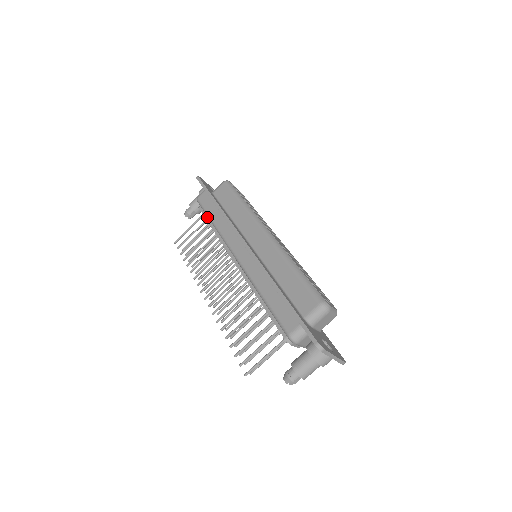
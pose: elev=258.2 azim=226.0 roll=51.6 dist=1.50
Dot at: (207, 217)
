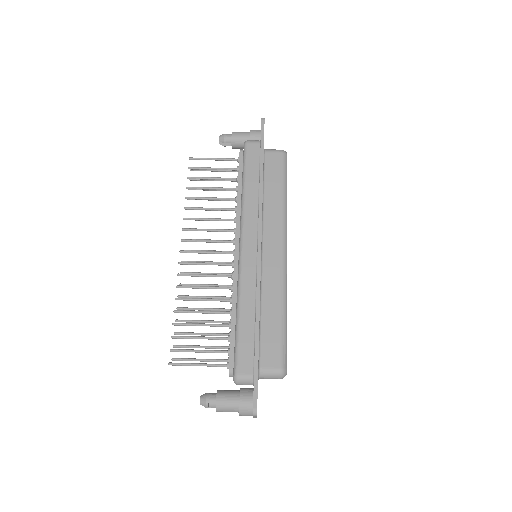
Dot at: (241, 171)
